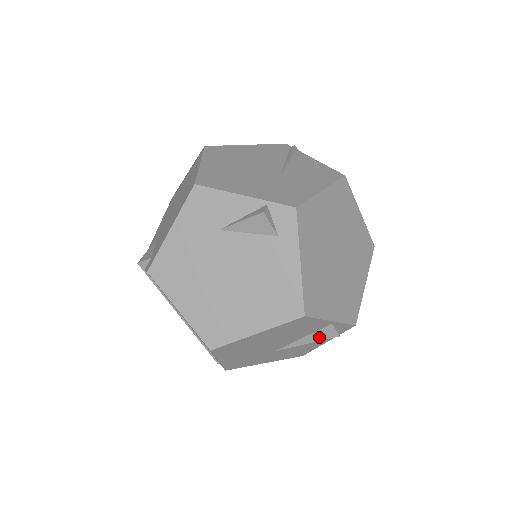
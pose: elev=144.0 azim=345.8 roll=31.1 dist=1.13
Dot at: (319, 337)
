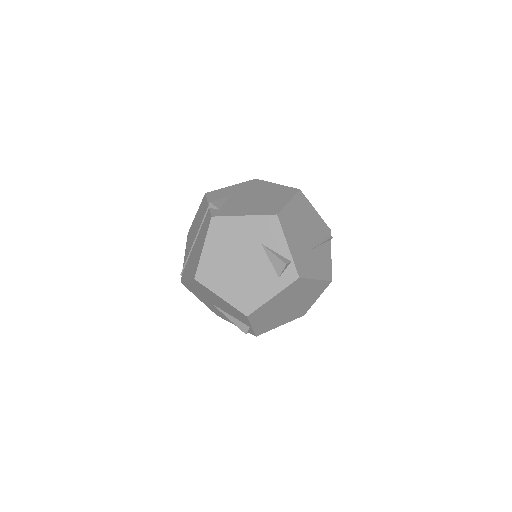
Dot at: (238, 324)
